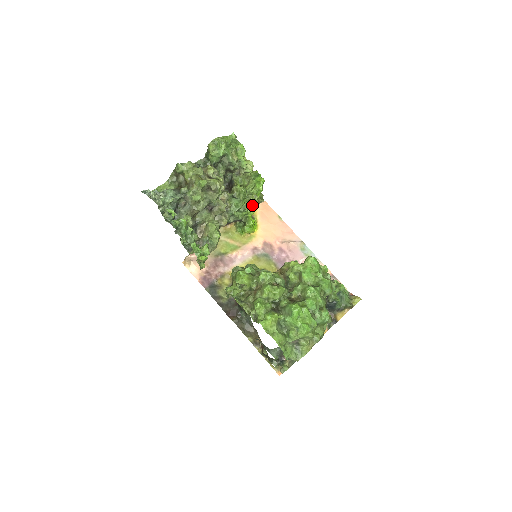
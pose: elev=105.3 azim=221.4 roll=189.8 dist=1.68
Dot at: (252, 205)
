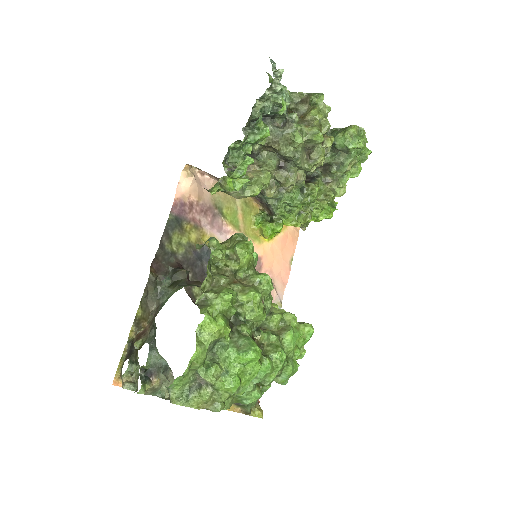
Dot at: (299, 218)
